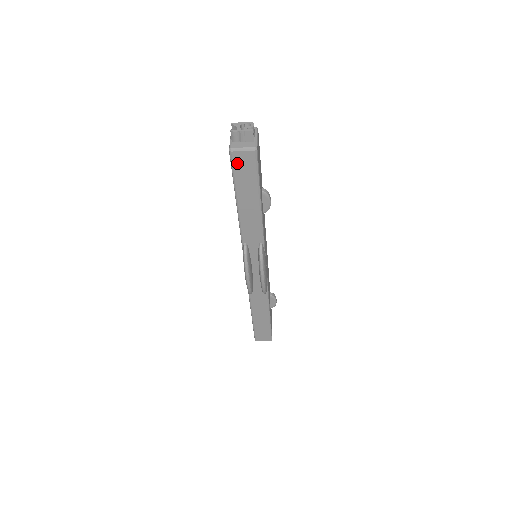
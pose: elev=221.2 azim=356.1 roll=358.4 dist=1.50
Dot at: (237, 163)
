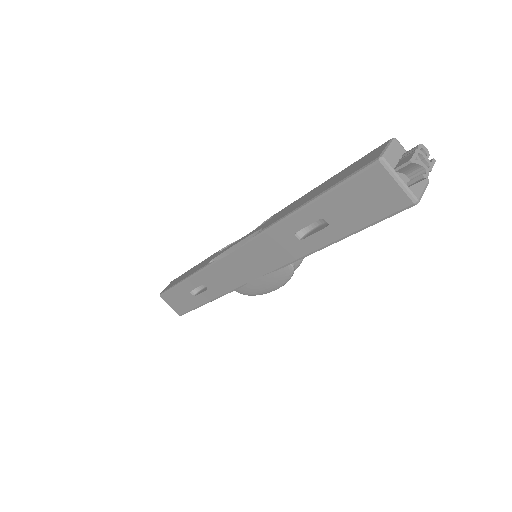
Dot at: occluded
